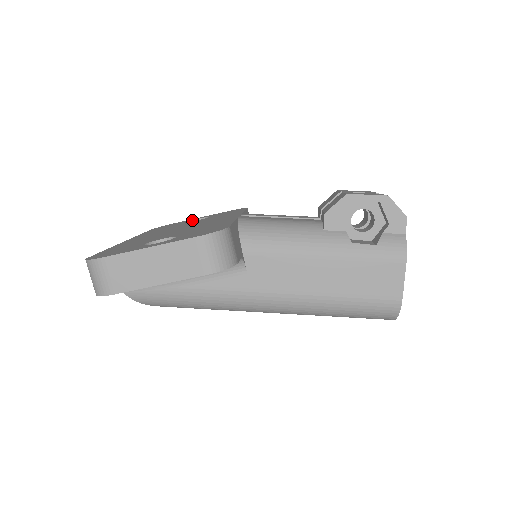
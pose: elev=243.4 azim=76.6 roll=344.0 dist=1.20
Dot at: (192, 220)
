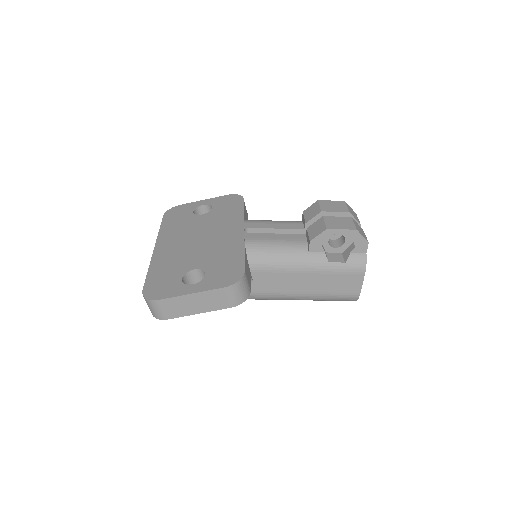
Dot at: (198, 207)
